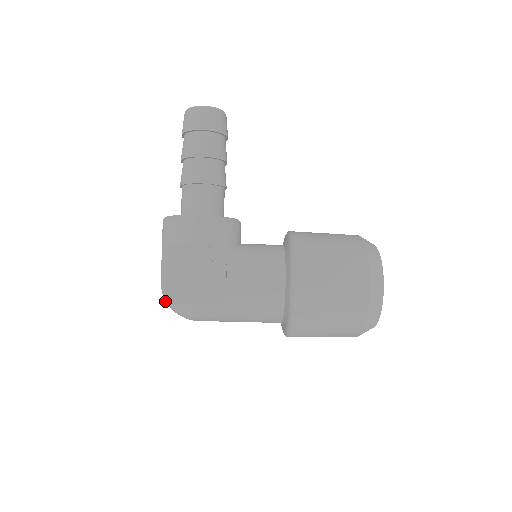
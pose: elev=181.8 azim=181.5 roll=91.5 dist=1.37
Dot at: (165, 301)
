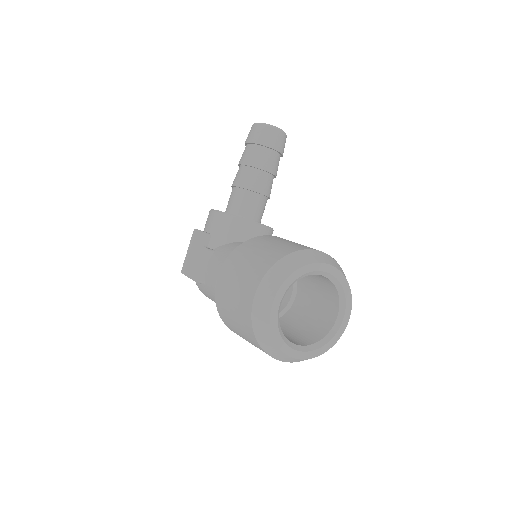
Dot at: (181, 271)
